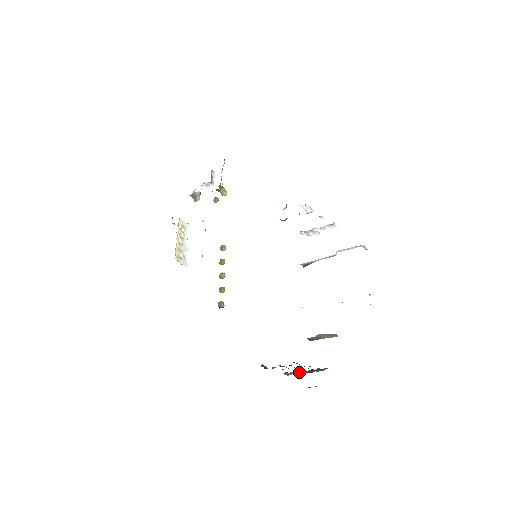
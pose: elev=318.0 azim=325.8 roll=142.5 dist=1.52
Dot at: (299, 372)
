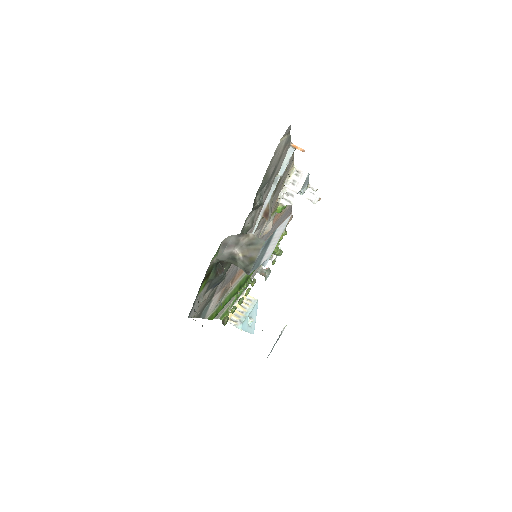
Dot at: occluded
